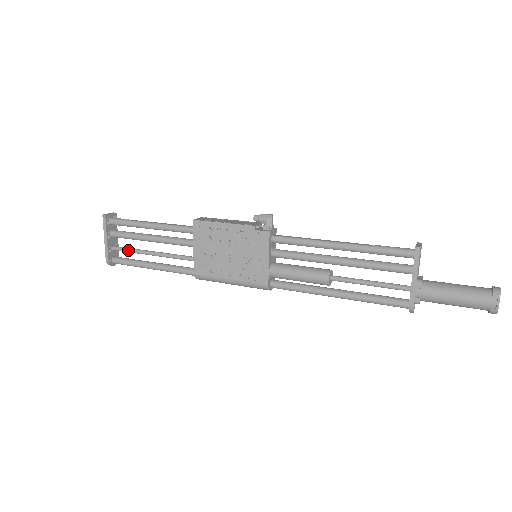
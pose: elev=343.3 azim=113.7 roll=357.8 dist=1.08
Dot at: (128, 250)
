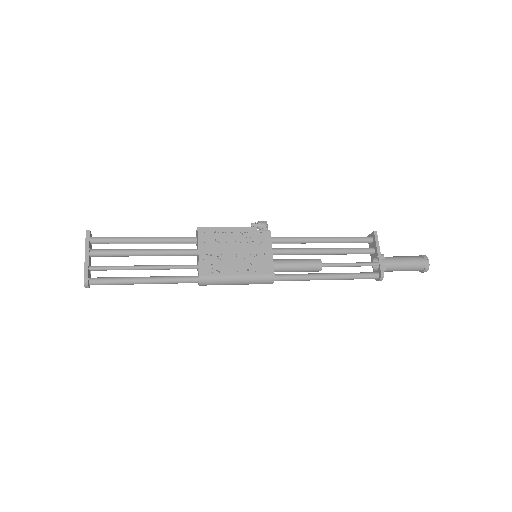
Dot at: (113, 267)
